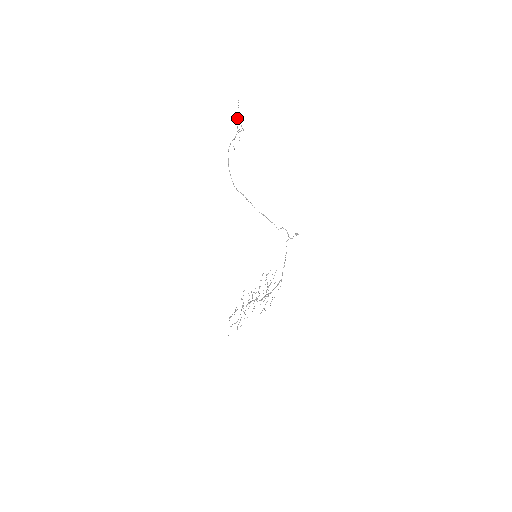
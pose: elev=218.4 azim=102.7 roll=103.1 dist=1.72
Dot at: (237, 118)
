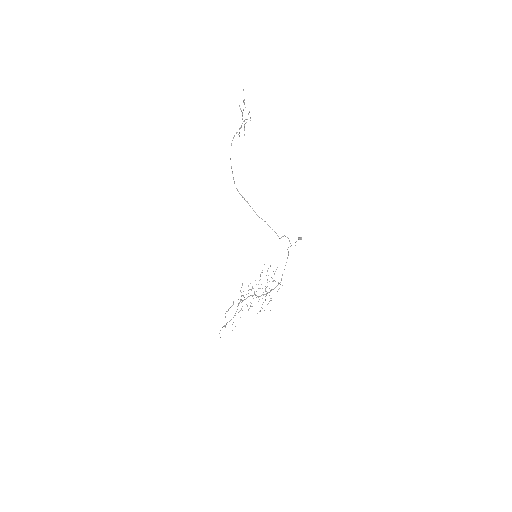
Dot at: occluded
